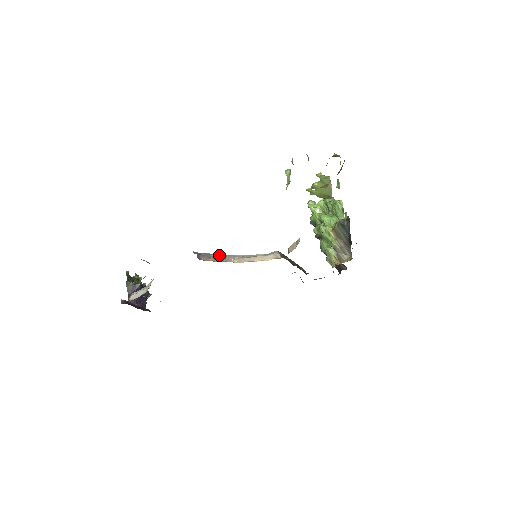
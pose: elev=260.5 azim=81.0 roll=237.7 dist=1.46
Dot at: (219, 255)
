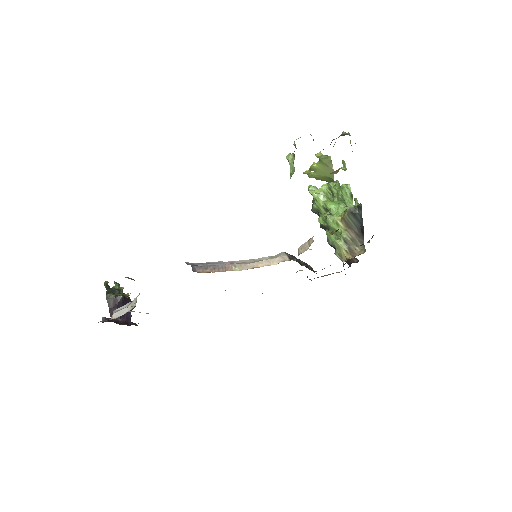
Dot at: (217, 263)
